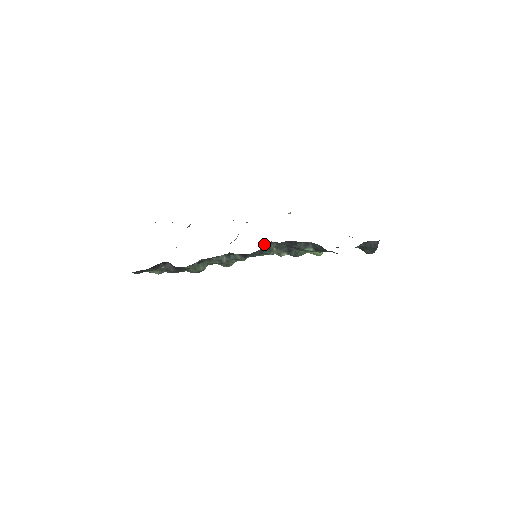
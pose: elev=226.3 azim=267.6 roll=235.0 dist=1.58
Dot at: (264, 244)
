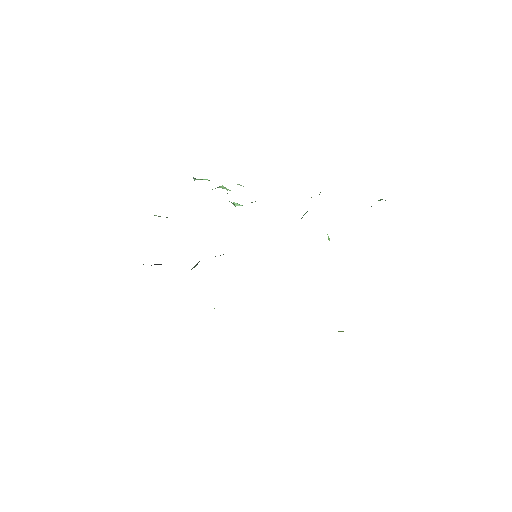
Dot at: occluded
